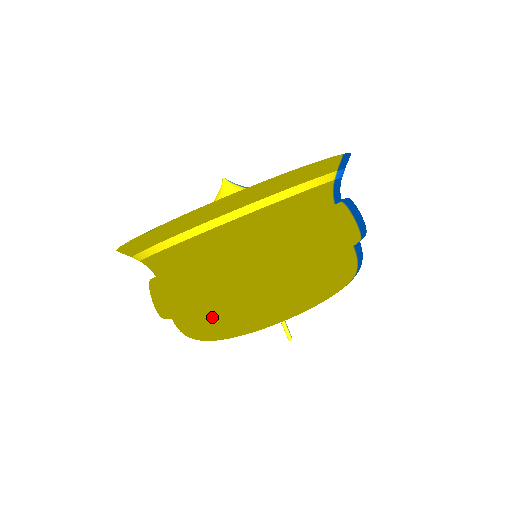
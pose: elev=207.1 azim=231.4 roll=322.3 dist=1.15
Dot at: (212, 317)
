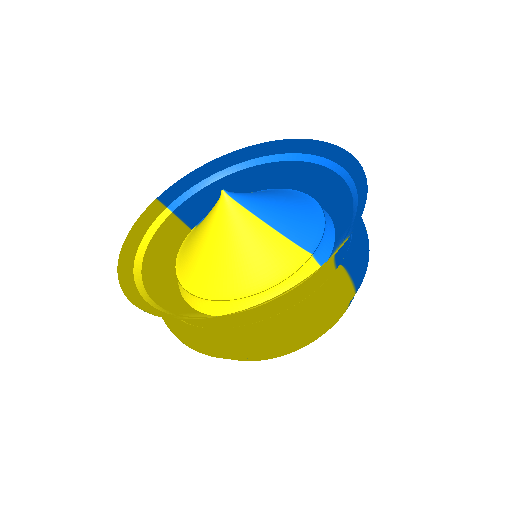
Dot at: occluded
